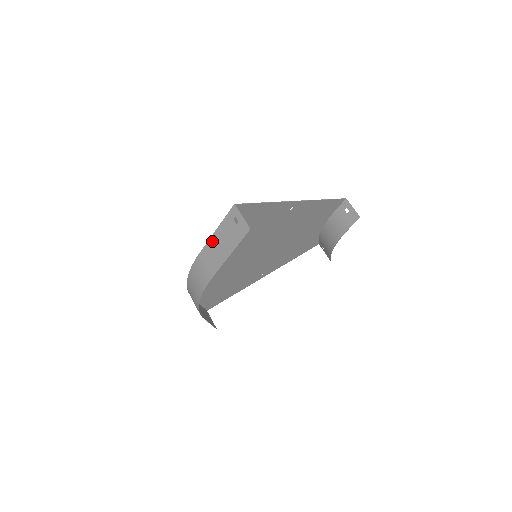
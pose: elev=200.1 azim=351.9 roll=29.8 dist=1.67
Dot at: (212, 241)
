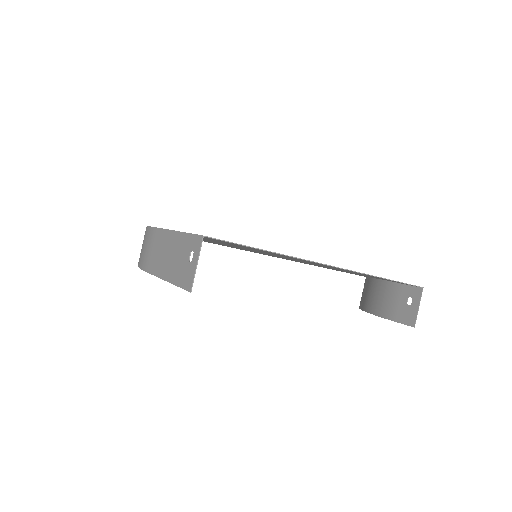
Dot at: (167, 236)
